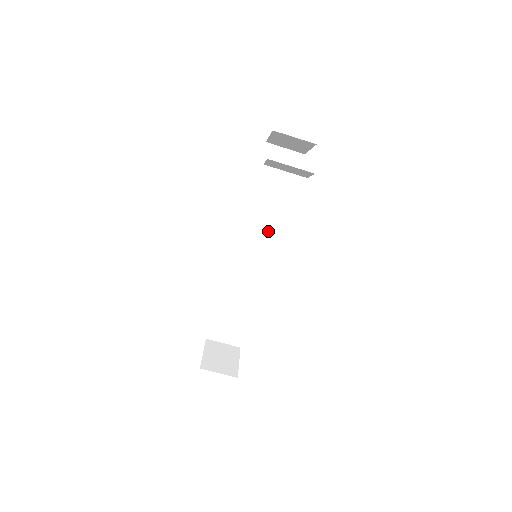
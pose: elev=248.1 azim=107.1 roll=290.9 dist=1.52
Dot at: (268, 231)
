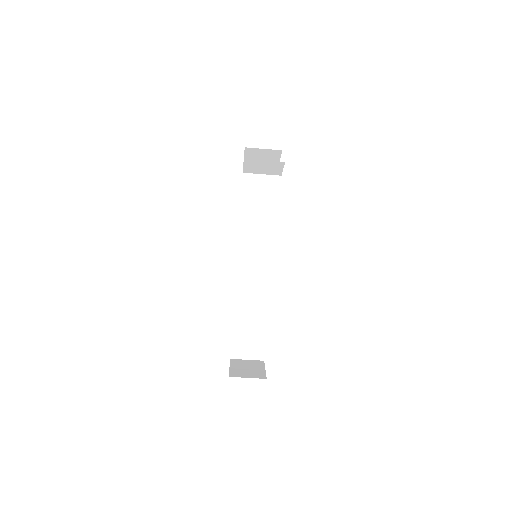
Dot at: (262, 237)
